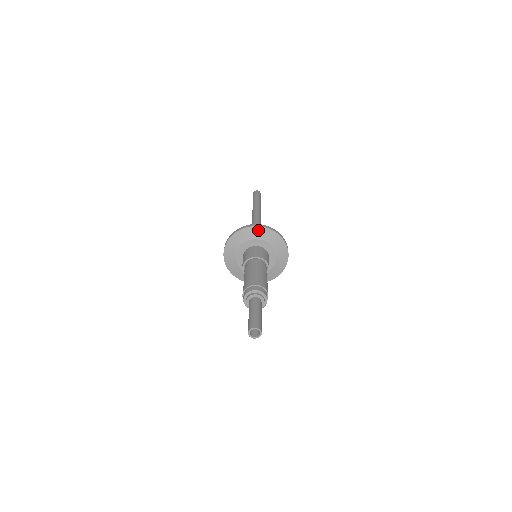
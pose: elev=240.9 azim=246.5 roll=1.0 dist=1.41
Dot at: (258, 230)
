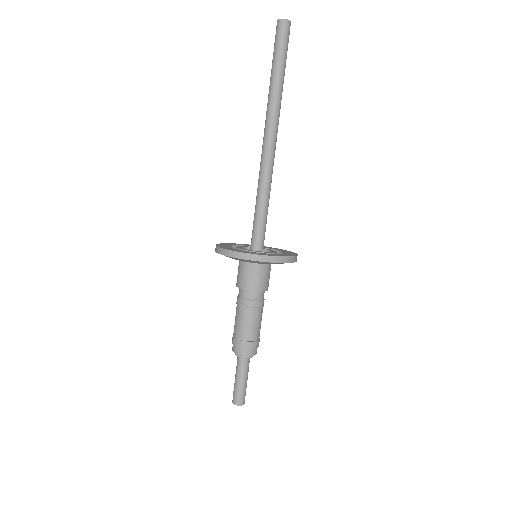
Dot at: (277, 263)
